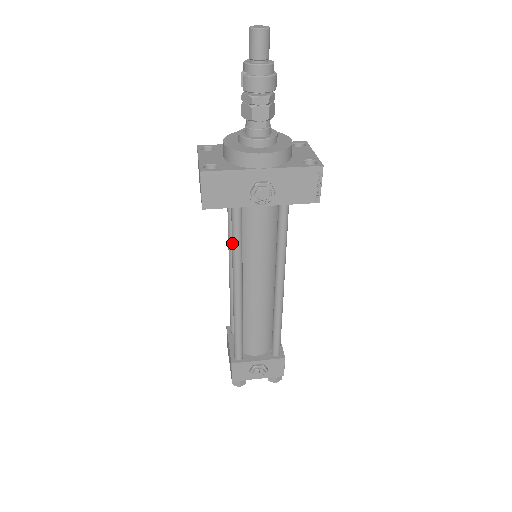
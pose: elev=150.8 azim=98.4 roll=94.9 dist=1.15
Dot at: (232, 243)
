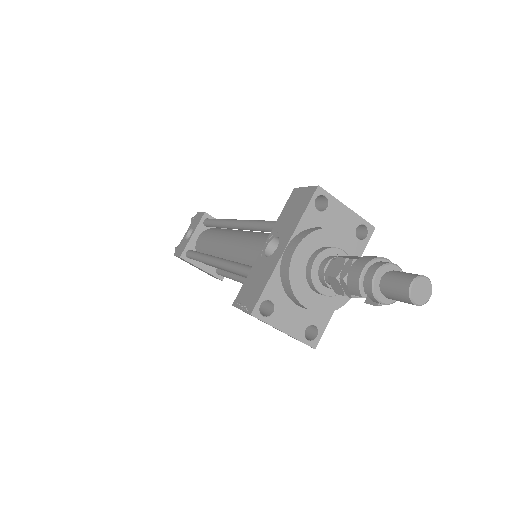
Dot at: occluded
